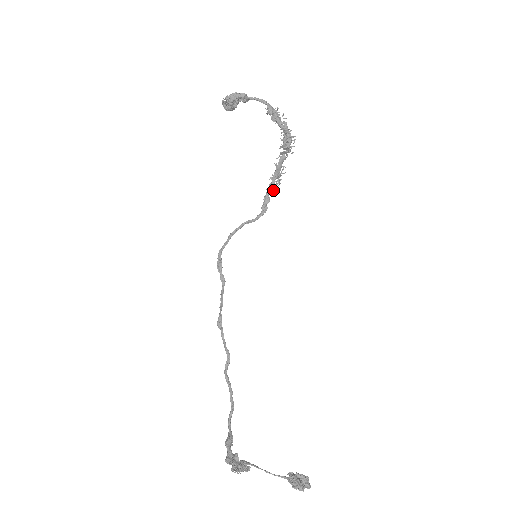
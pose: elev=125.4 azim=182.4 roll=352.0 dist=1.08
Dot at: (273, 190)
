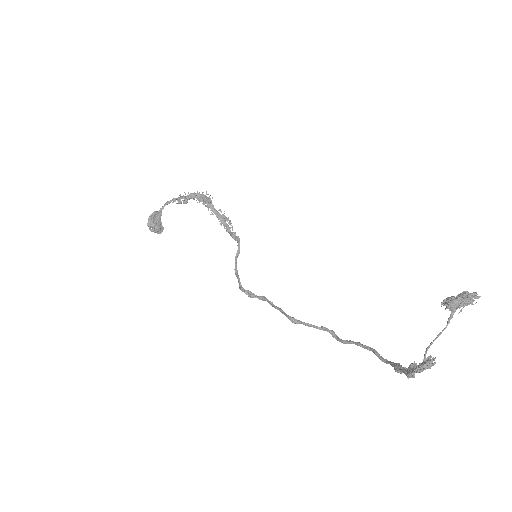
Dot at: (232, 228)
